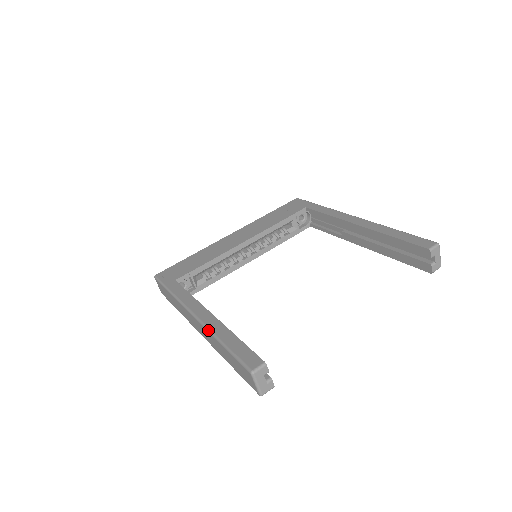
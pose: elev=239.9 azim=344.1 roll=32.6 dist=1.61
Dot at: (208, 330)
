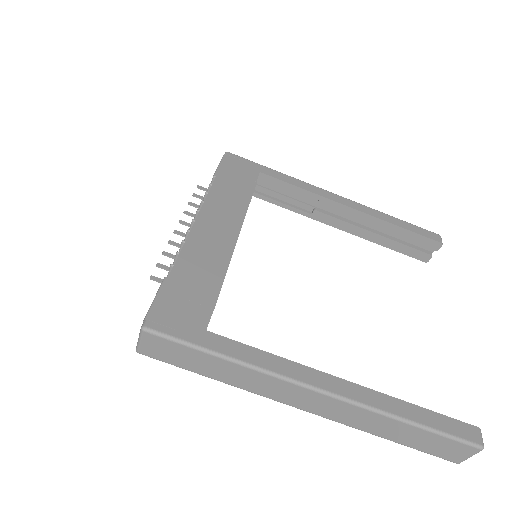
Dot at: (373, 410)
